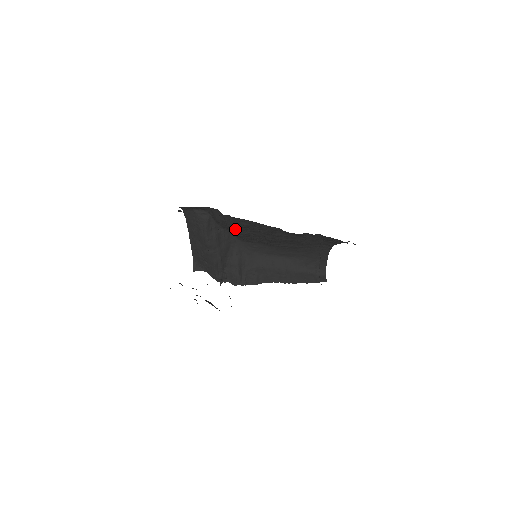
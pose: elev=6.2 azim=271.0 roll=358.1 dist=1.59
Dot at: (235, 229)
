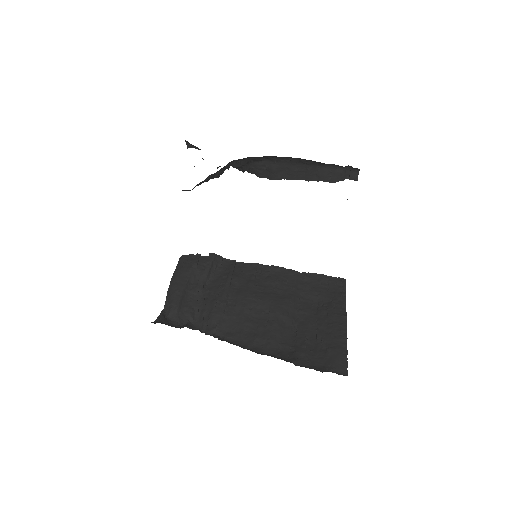
Dot at: occluded
